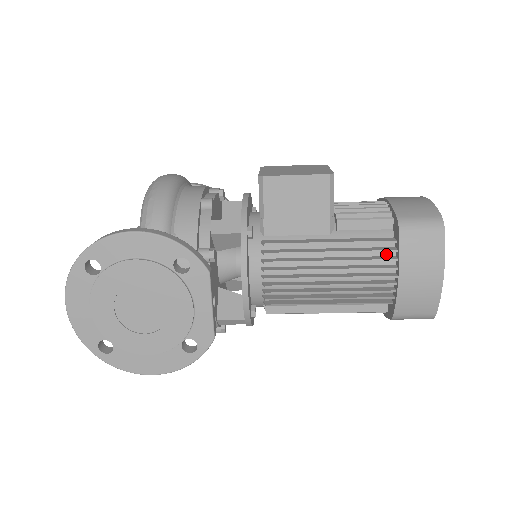
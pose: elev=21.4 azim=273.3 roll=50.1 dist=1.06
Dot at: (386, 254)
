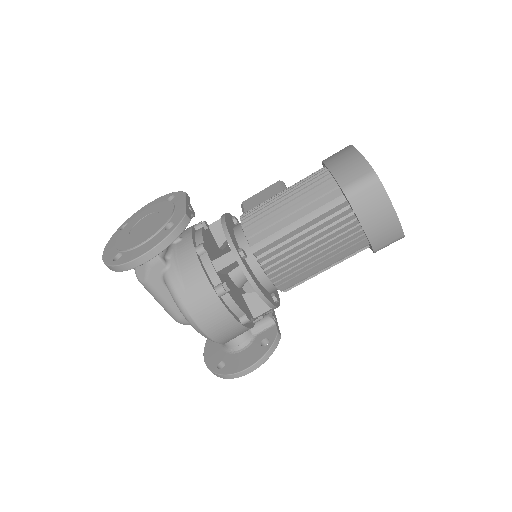
Dot at: occluded
